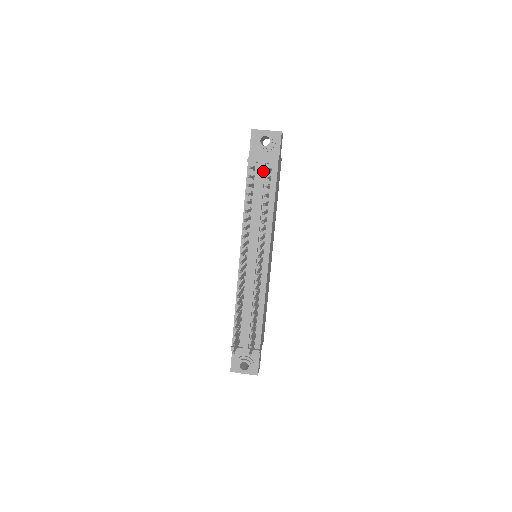
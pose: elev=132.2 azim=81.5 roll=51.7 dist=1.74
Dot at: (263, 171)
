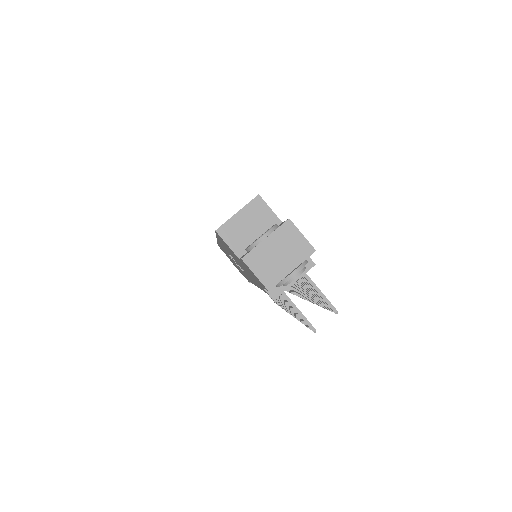
Dot at: occluded
